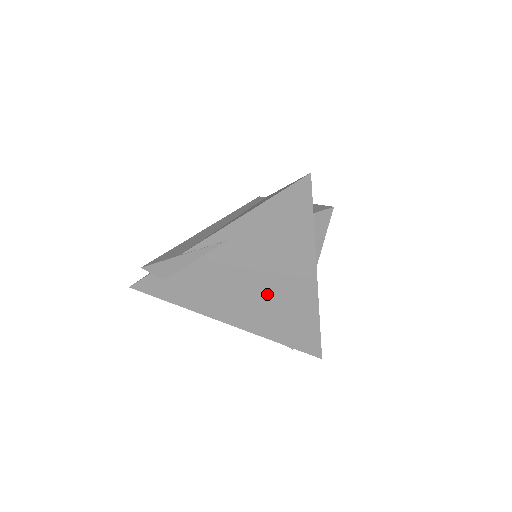
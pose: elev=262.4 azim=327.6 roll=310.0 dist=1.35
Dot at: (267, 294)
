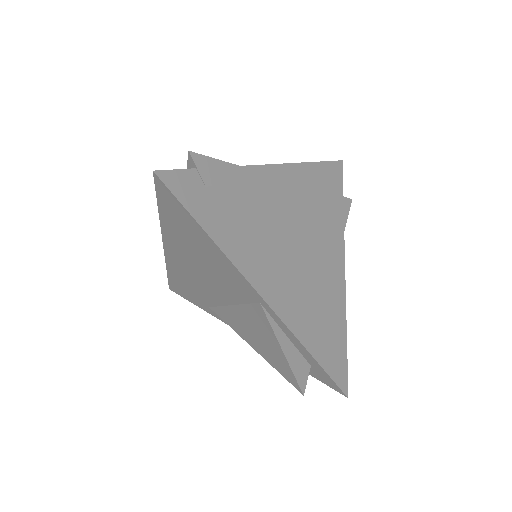
Dot at: (306, 265)
